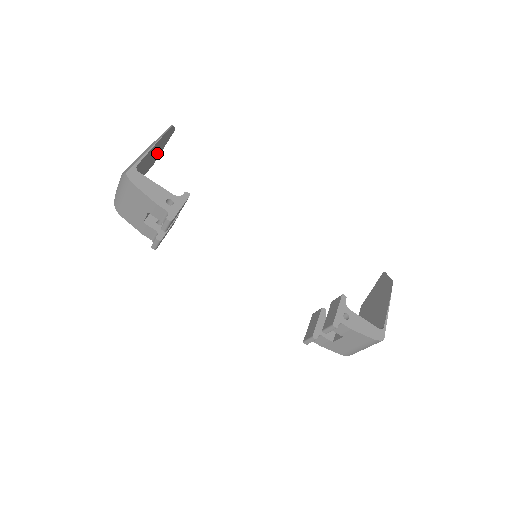
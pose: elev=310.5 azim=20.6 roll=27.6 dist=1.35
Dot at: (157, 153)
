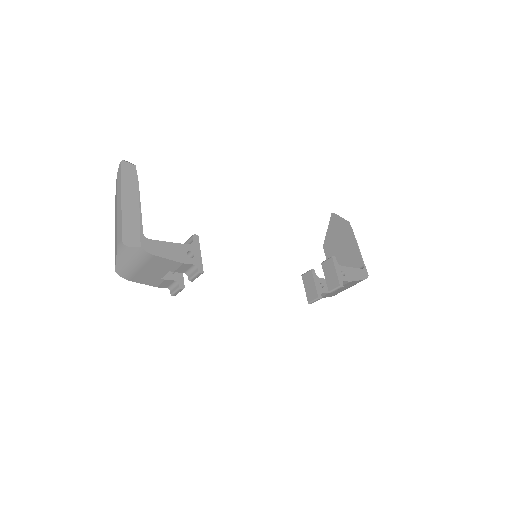
Dot at: occluded
